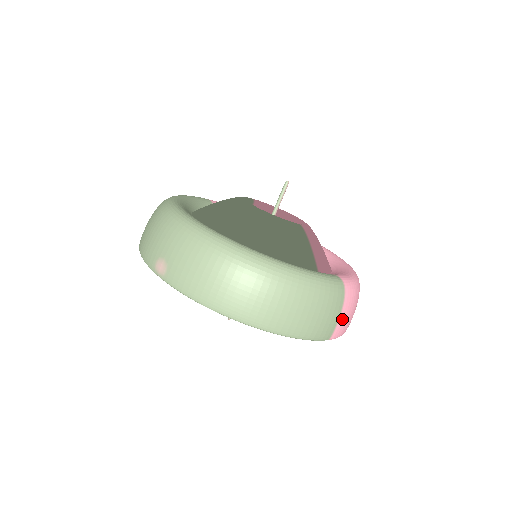
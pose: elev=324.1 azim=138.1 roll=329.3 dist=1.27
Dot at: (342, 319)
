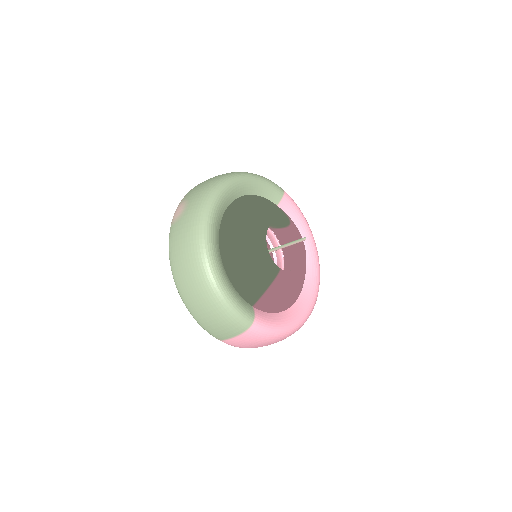
Dot at: (235, 340)
